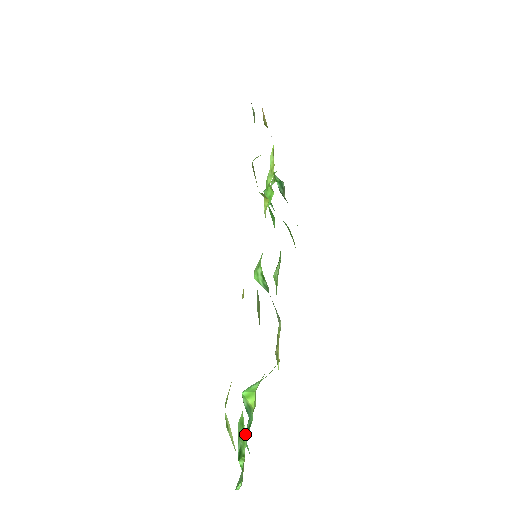
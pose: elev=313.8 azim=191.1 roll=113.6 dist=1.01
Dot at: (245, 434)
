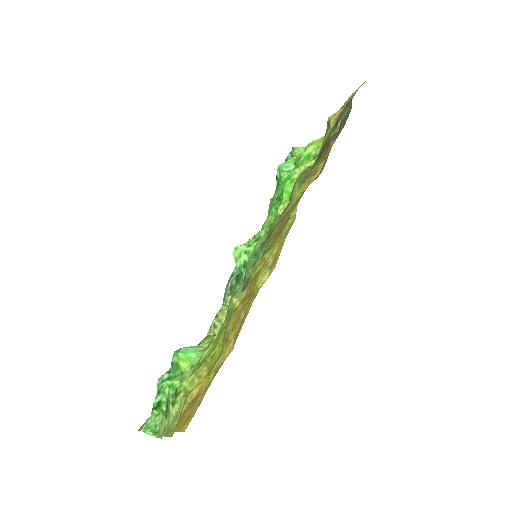
Dot at: occluded
